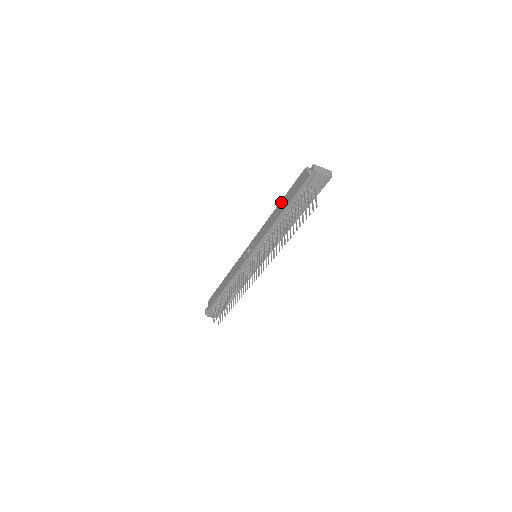
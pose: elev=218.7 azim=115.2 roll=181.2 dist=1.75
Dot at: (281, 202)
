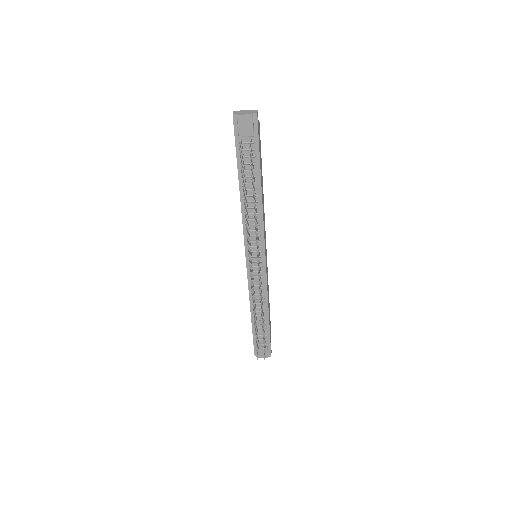
Dot at: occluded
